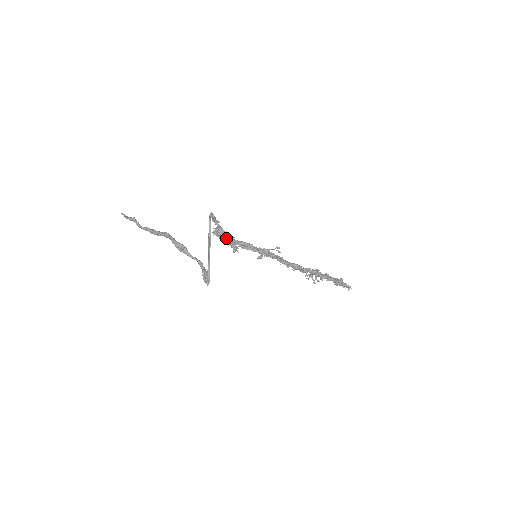
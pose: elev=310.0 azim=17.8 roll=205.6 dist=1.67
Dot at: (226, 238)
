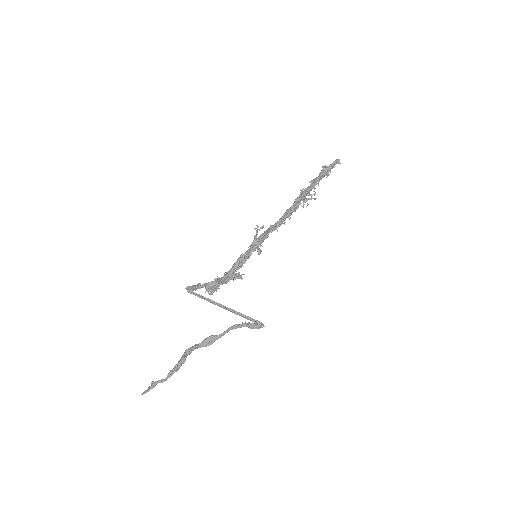
Dot at: (222, 282)
